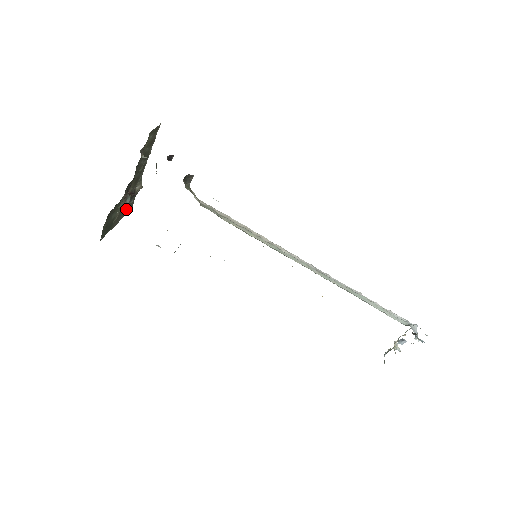
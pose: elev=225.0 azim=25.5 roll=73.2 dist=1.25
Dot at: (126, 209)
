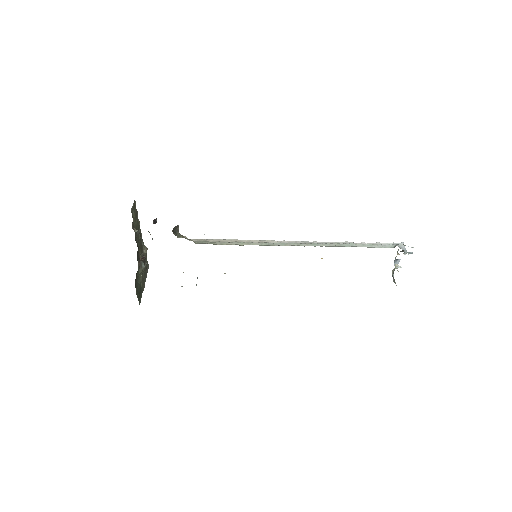
Dot at: (145, 271)
